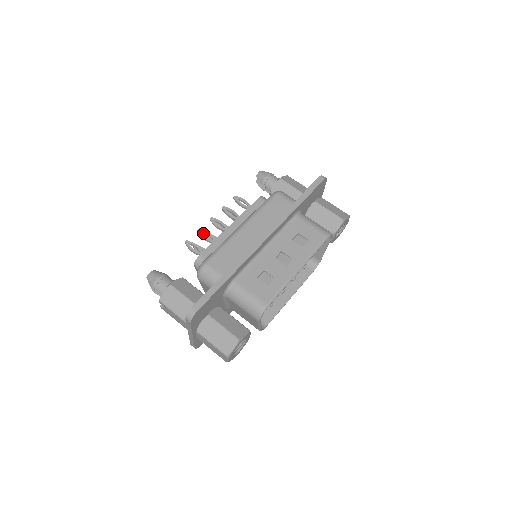
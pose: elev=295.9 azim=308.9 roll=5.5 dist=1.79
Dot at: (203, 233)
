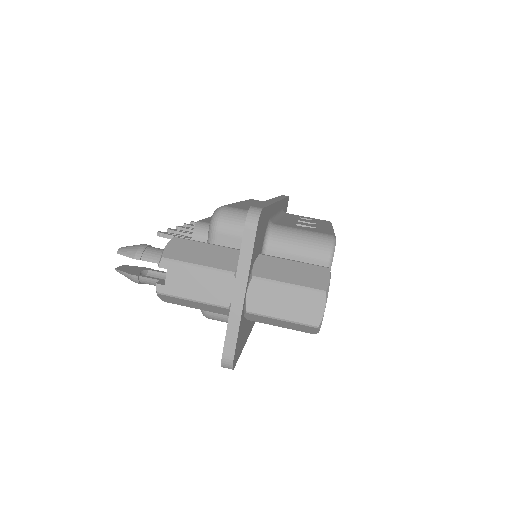
Dot at: (176, 233)
